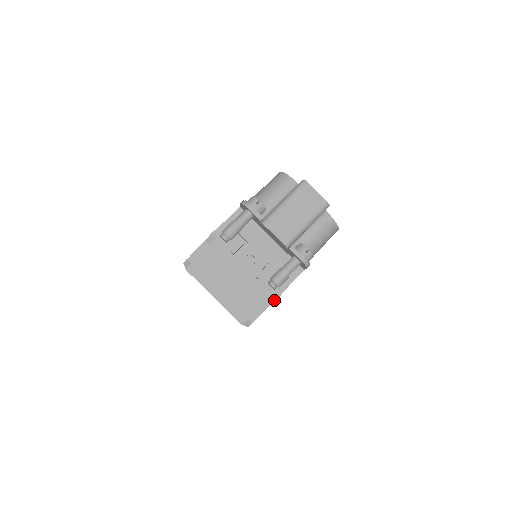
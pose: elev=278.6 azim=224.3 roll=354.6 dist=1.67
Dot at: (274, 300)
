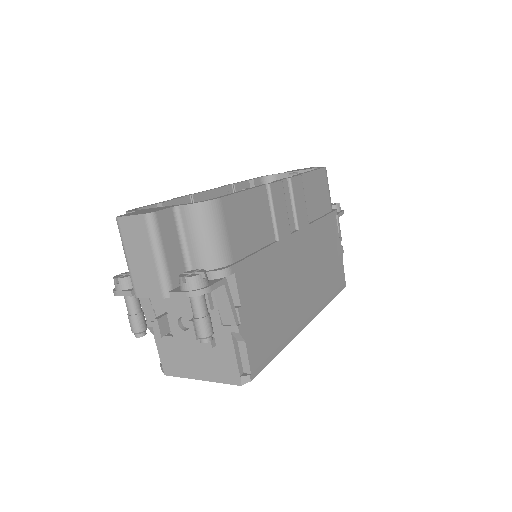
Dot at: (240, 336)
